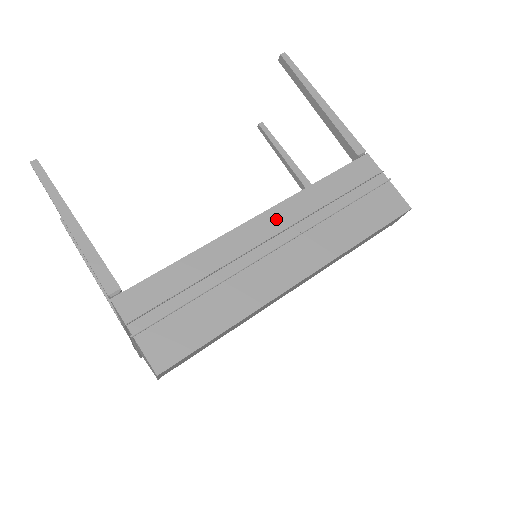
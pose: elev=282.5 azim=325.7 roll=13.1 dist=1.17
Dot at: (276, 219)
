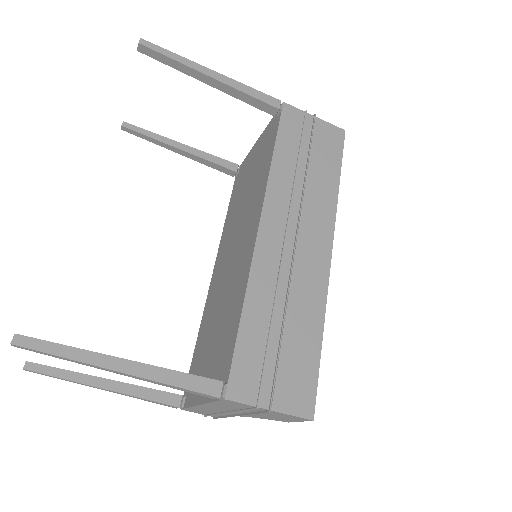
Dot at: (274, 214)
